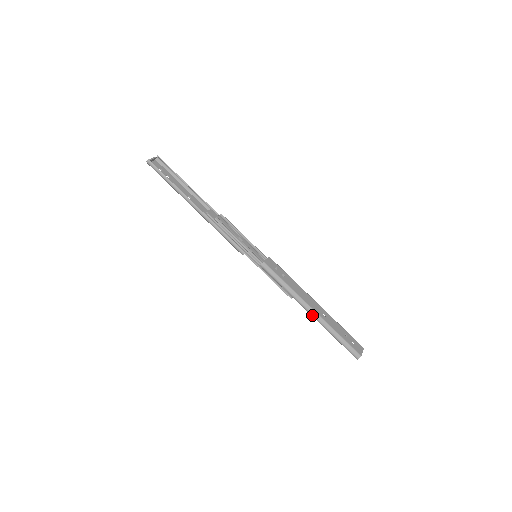
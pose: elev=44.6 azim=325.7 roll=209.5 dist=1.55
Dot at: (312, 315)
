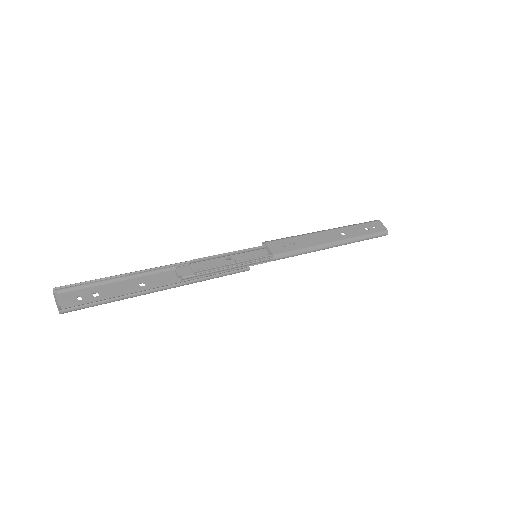
Dot at: occluded
